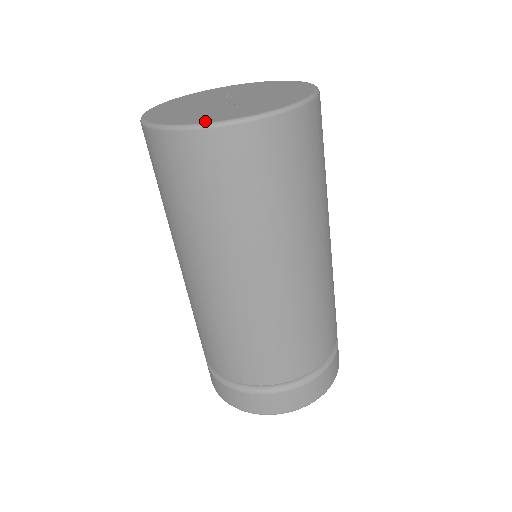
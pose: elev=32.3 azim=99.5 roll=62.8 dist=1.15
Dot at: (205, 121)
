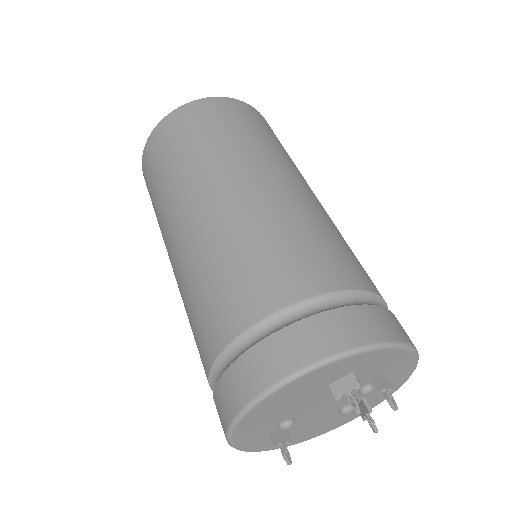
Dot at: occluded
